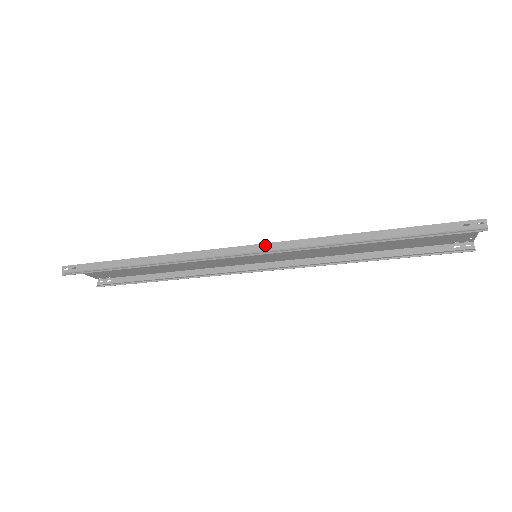
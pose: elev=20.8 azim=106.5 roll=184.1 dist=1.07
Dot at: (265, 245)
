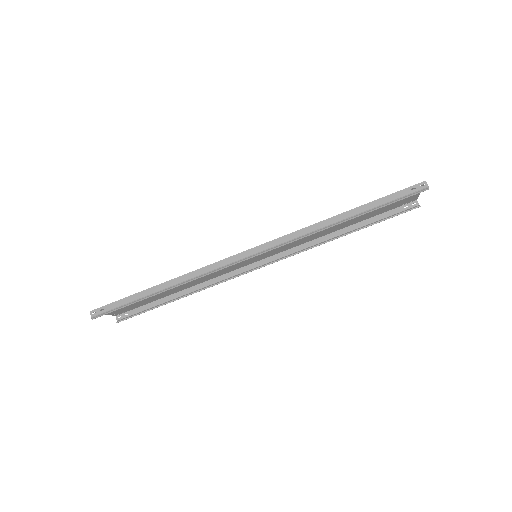
Dot at: (265, 244)
